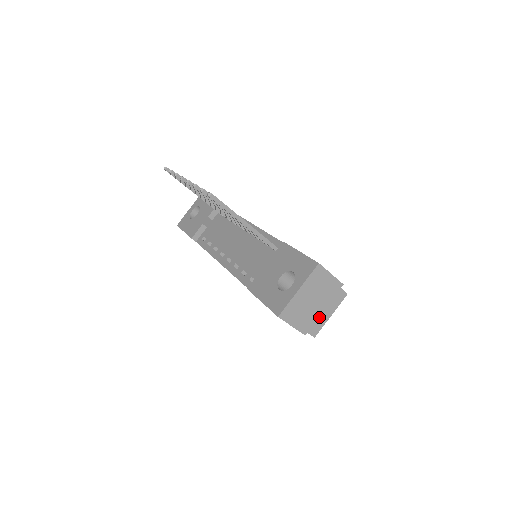
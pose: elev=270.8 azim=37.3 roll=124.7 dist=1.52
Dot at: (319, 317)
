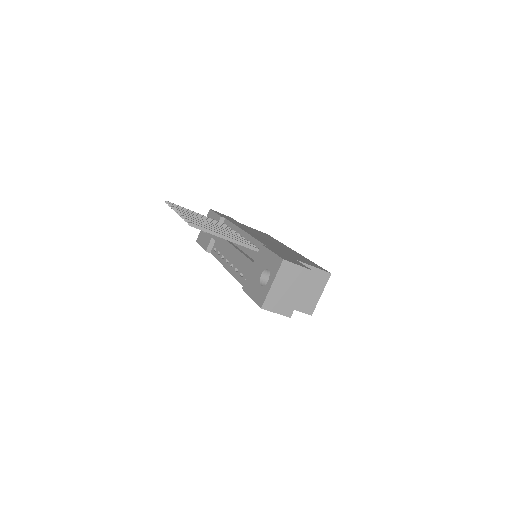
Dot at: (310, 298)
